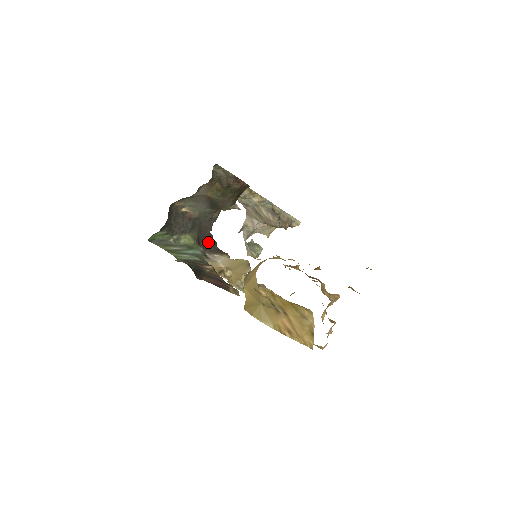
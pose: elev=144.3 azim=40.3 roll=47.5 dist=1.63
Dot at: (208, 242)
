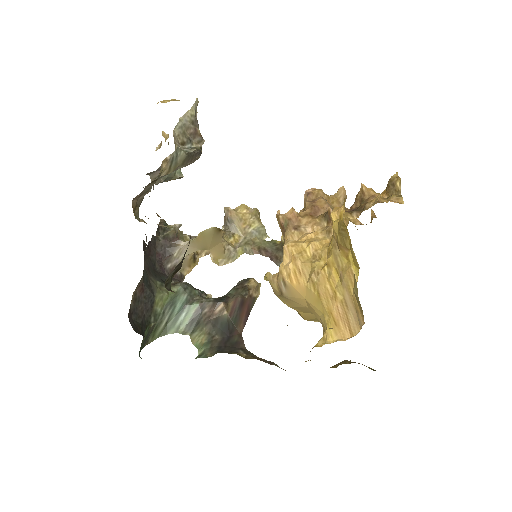
Dot at: (153, 253)
